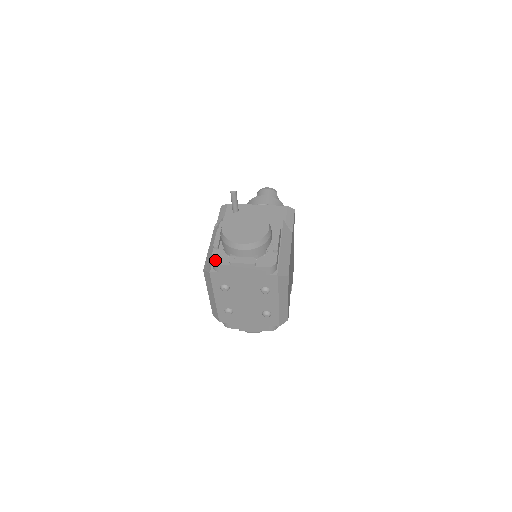
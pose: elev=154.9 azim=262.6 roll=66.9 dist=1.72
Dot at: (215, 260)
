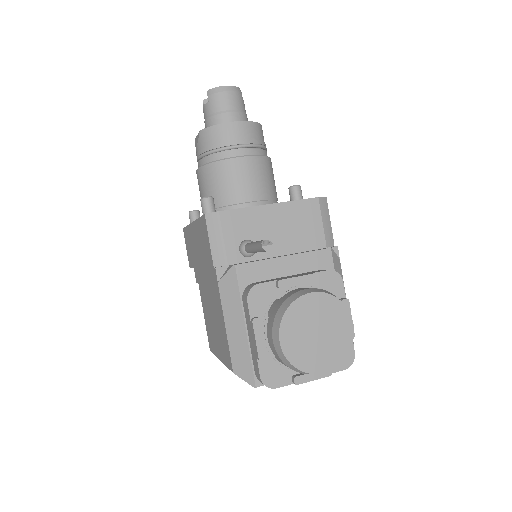
Dot at: (268, 382)
